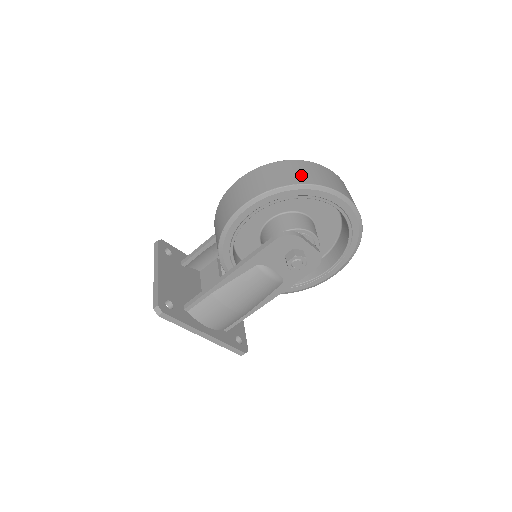
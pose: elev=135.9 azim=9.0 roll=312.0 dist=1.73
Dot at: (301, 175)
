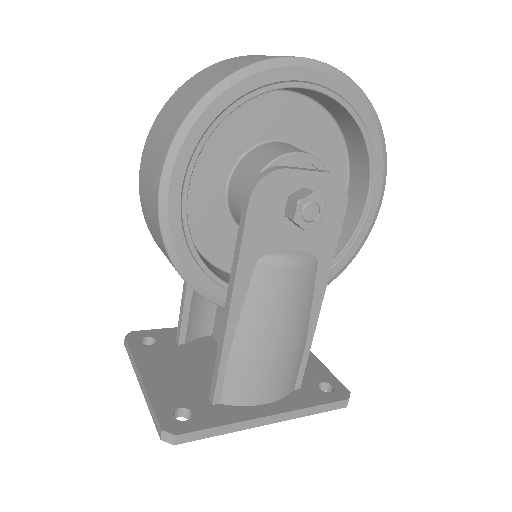
Dot at: (211, 78)
